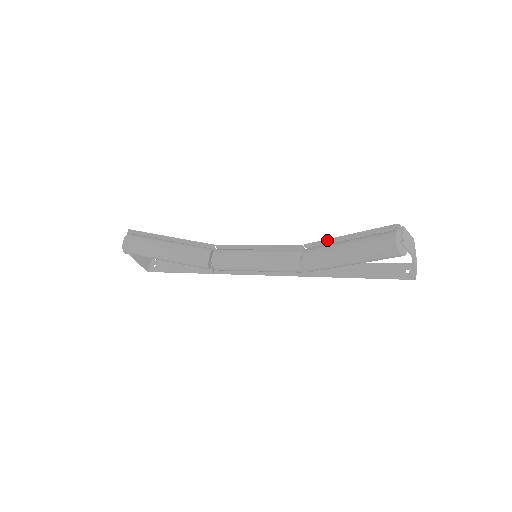
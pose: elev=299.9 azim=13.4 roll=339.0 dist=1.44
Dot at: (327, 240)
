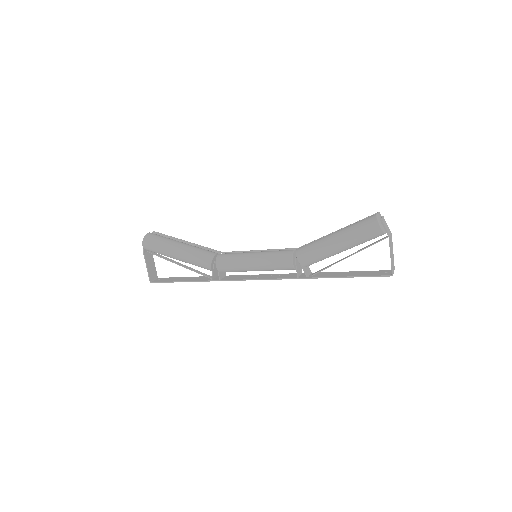
Dot at: occluded
